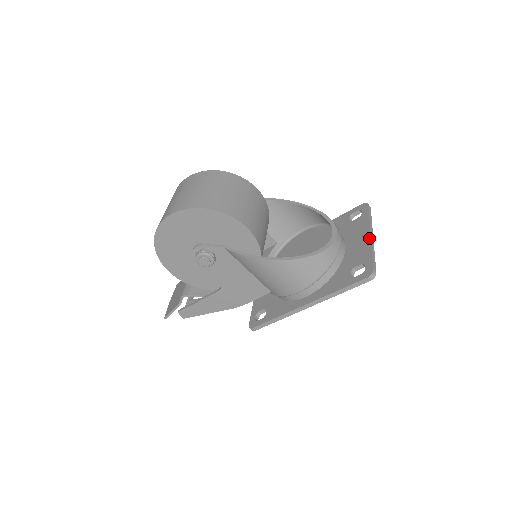
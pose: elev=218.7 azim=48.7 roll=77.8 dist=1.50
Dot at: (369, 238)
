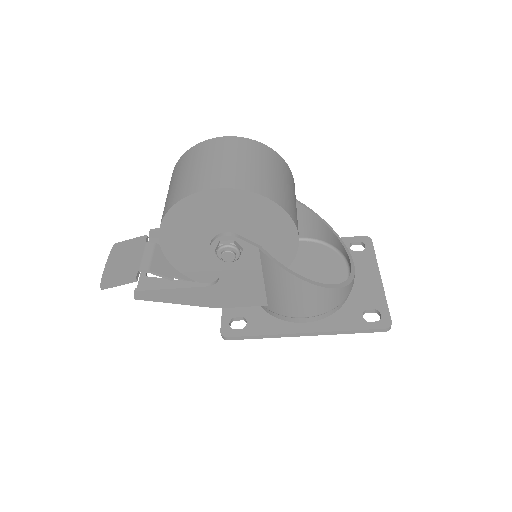
Dot at: (380, 281)
